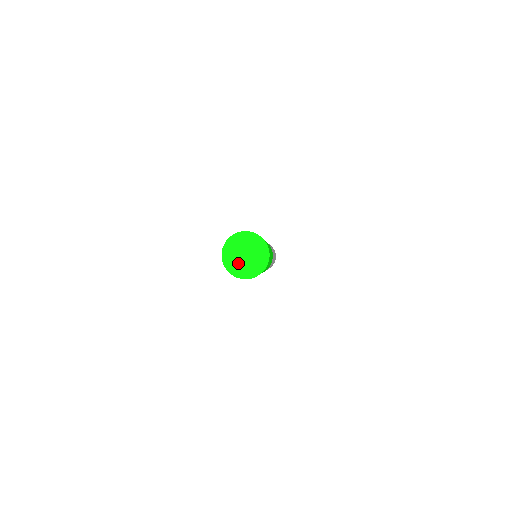
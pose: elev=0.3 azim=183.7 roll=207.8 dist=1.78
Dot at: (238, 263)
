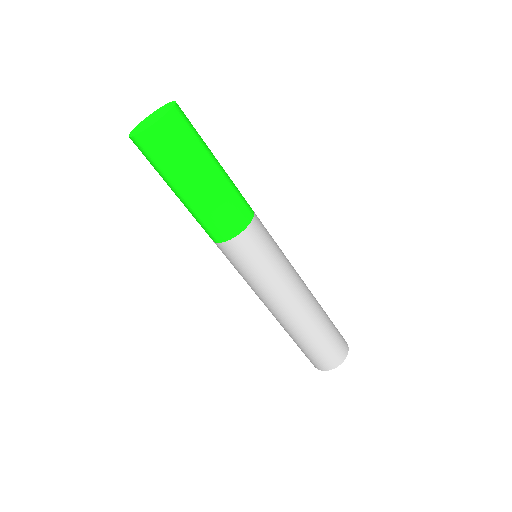
Dot at: (147, 125)
